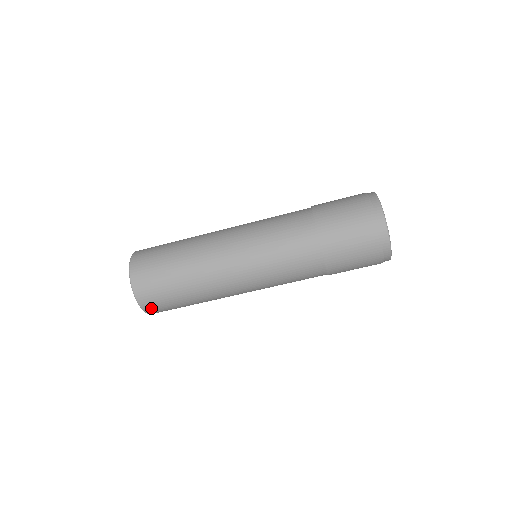
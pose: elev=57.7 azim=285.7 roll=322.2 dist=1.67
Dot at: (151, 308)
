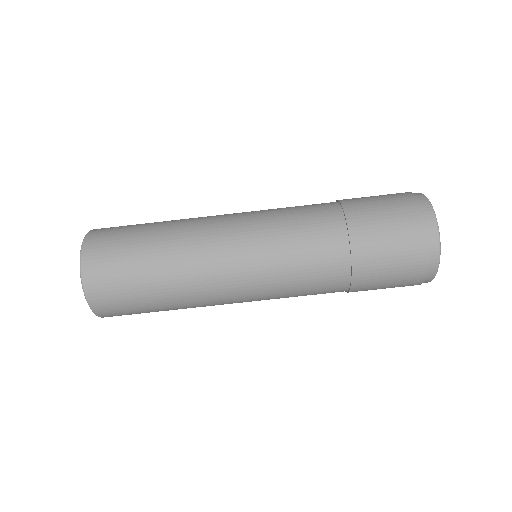
Dot at: occluded
